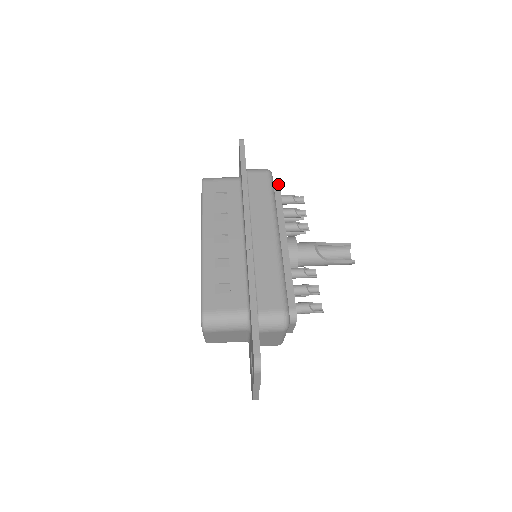
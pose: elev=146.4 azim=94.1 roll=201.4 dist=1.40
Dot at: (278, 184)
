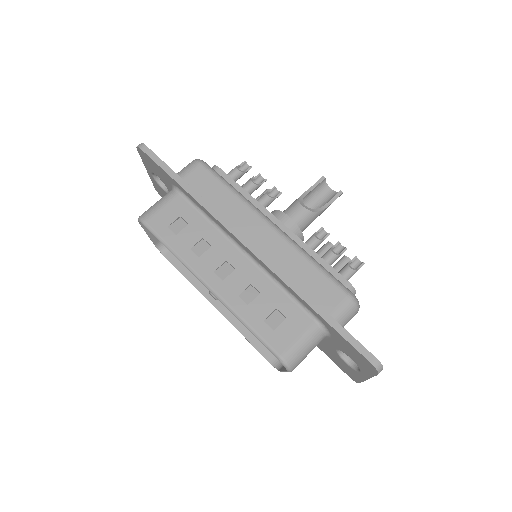
Dot at: (216, 167)
